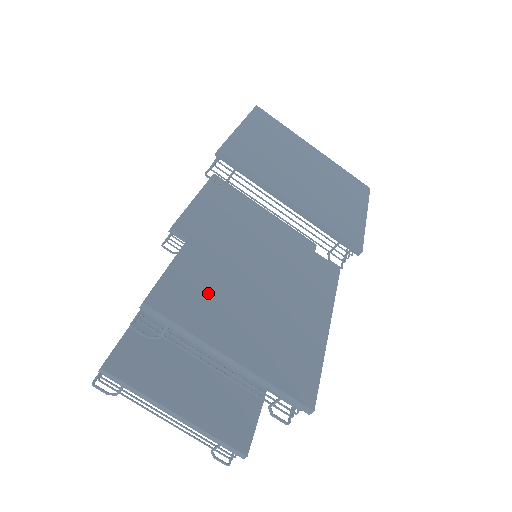
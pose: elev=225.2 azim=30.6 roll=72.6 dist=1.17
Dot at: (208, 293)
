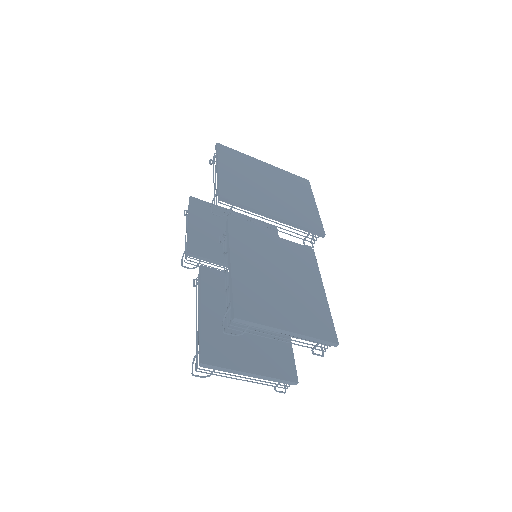
Dot at: (259, 297)
